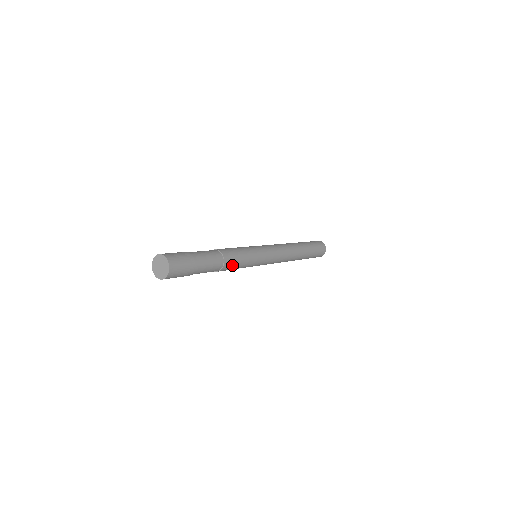
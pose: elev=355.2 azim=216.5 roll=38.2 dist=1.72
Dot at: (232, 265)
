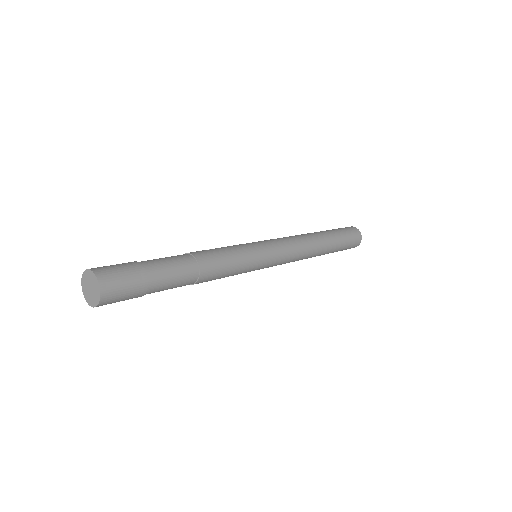
Dot at: (211, 279)
